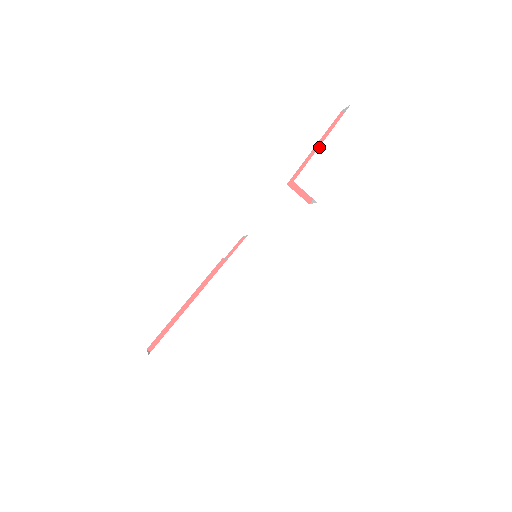
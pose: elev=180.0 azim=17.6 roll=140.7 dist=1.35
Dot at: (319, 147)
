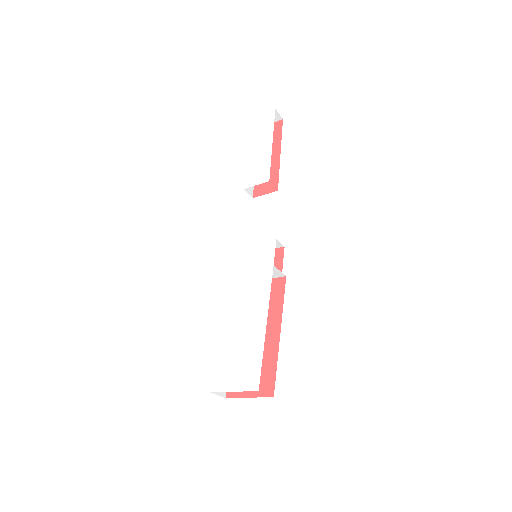
Dot at: (247, 156)
